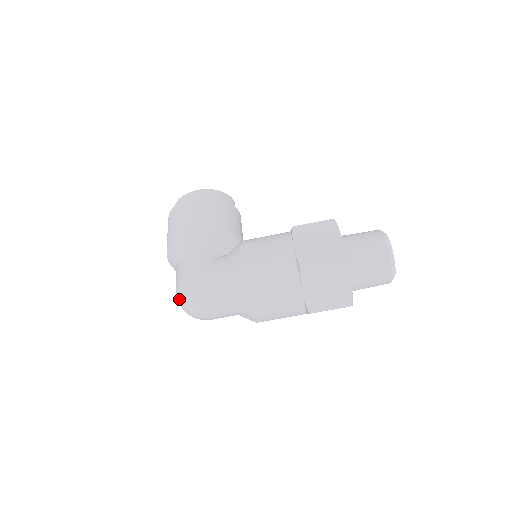
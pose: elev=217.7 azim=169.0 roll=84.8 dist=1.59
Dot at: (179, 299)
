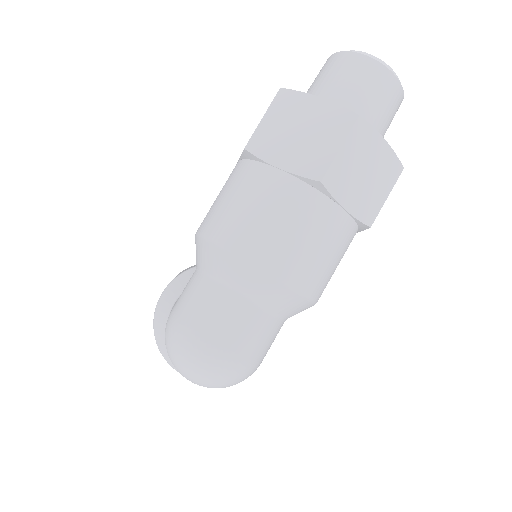
Dot at: (177, 367)
